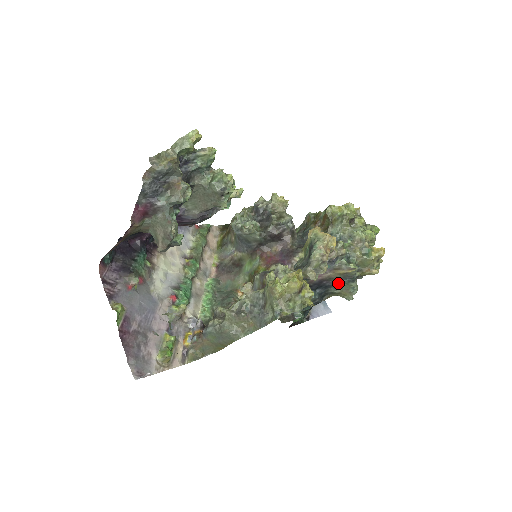
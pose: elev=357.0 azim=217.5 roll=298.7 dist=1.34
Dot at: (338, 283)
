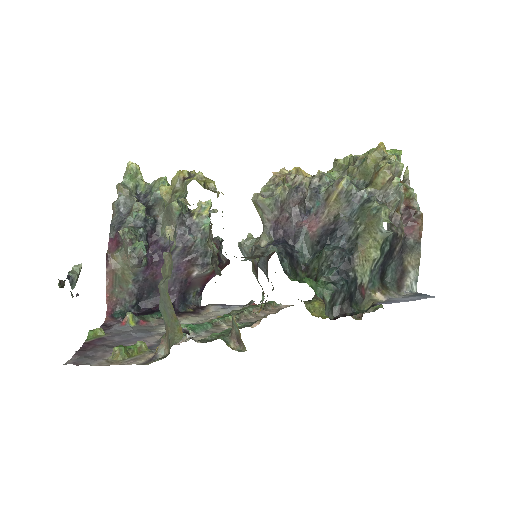
Dot at: (353, 218)
